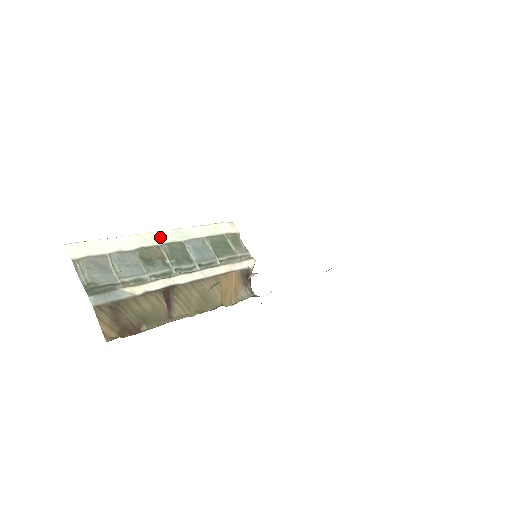
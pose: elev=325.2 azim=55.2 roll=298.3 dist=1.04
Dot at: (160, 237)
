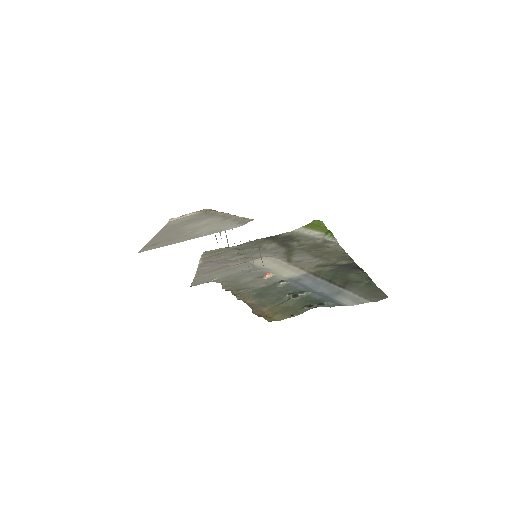
Dot at: occluded
